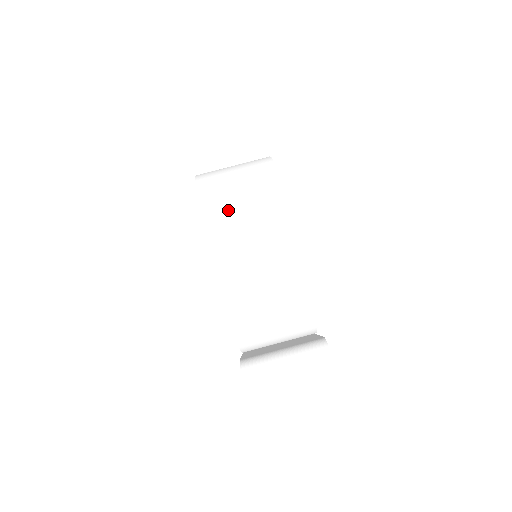
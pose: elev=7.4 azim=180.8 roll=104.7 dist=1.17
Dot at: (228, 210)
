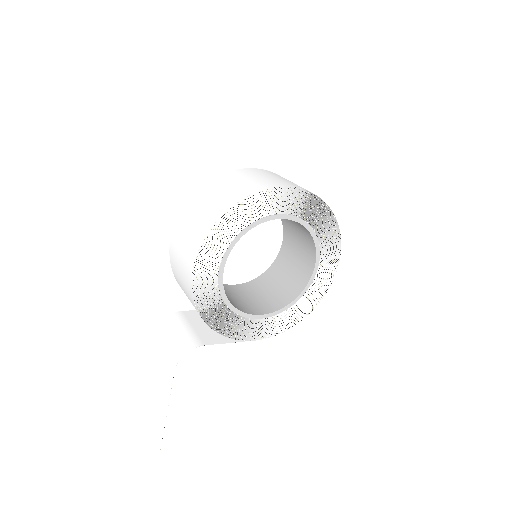
Dot at: (186, 221)
